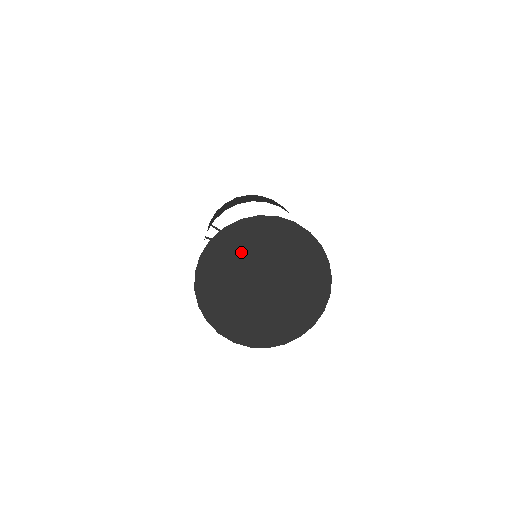
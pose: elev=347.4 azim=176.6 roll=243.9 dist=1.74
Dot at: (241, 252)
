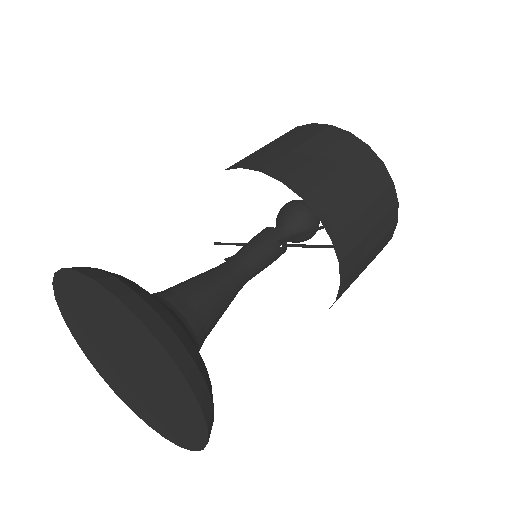
Dot at: (87, 335)
